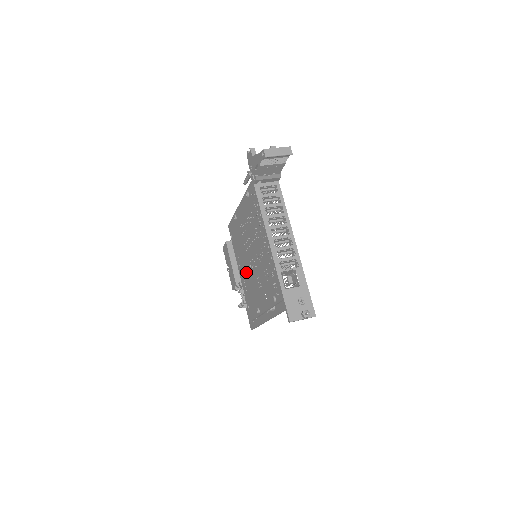
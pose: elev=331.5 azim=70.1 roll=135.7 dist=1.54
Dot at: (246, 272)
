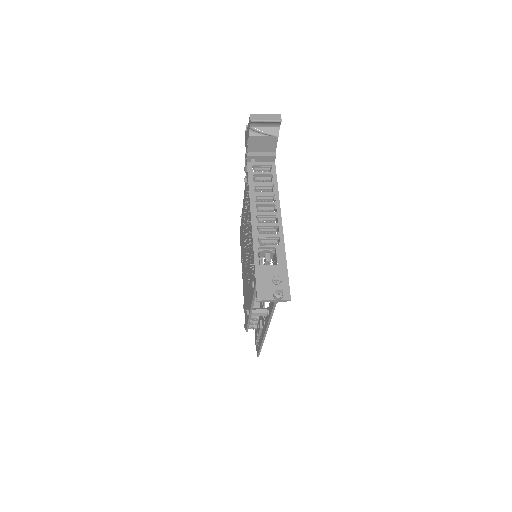
Dot at: (244, 274)
